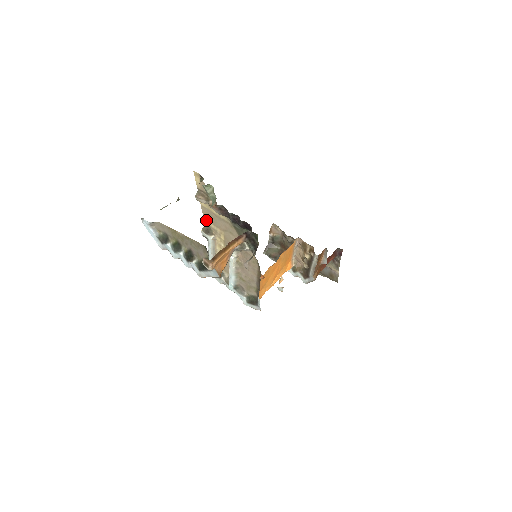
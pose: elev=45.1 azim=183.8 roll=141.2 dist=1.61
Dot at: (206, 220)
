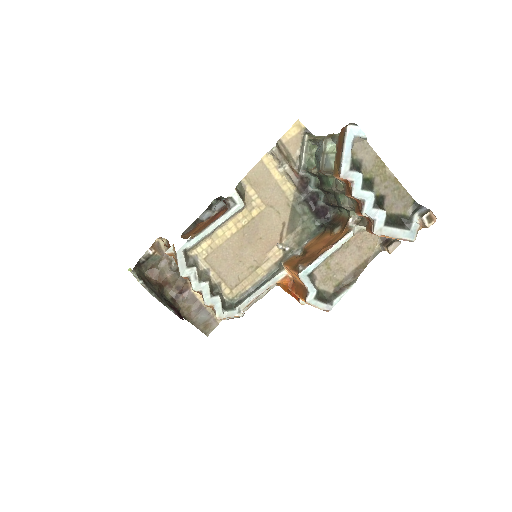
Dot at: (247, 181)
